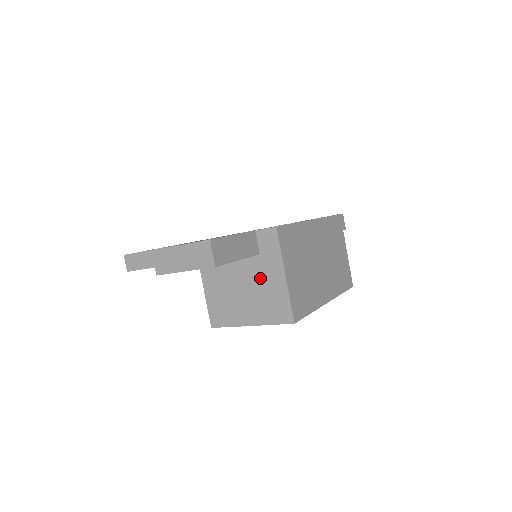
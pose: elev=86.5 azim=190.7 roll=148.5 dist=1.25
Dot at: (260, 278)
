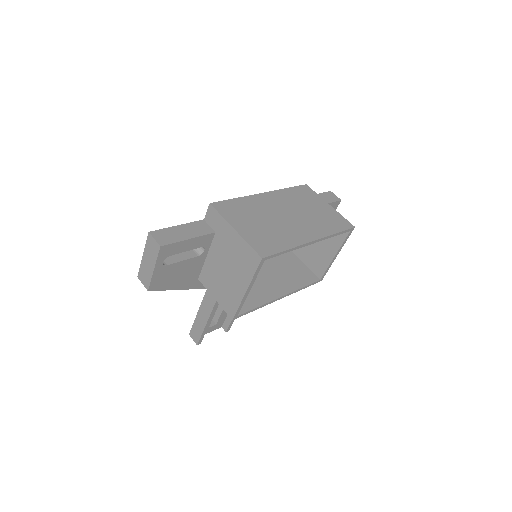
Dot at: (227, 249)
